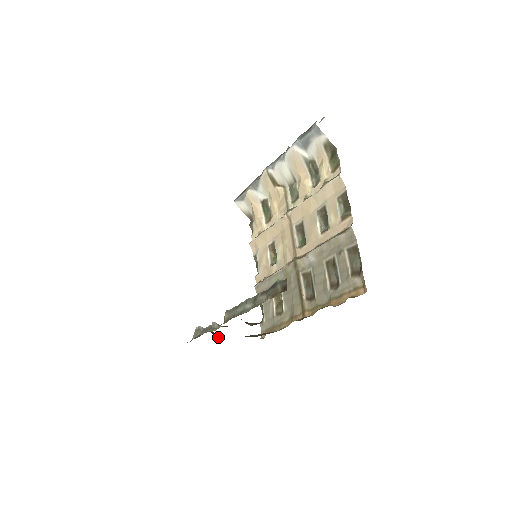
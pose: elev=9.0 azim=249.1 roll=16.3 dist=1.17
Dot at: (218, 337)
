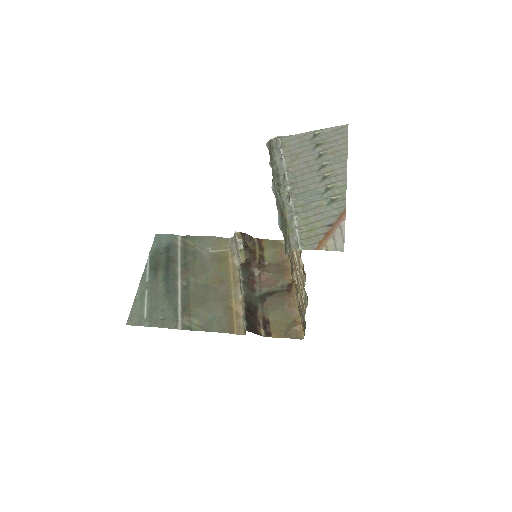
Dot at: (250, 241)
